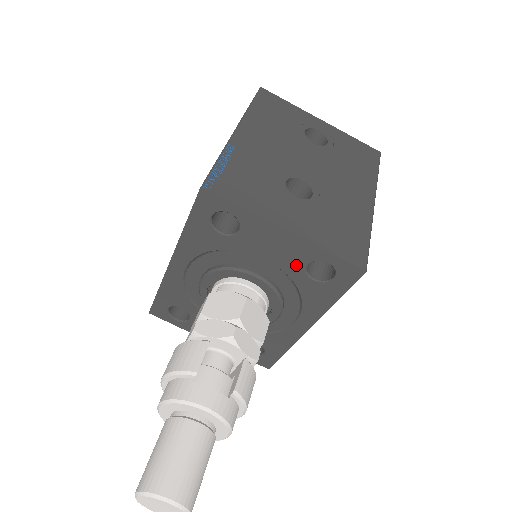
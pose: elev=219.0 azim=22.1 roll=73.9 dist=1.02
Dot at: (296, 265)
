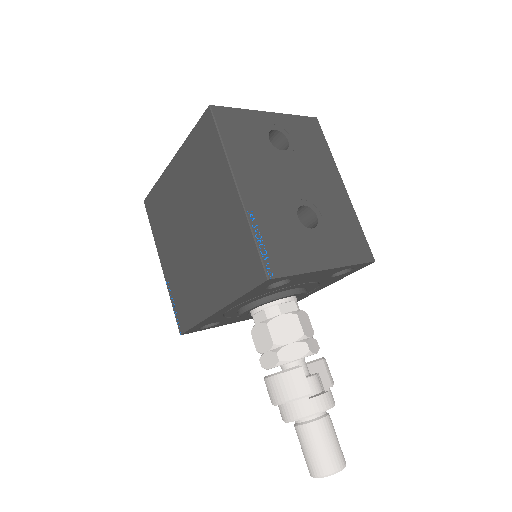
Dot at: (325, 277)
